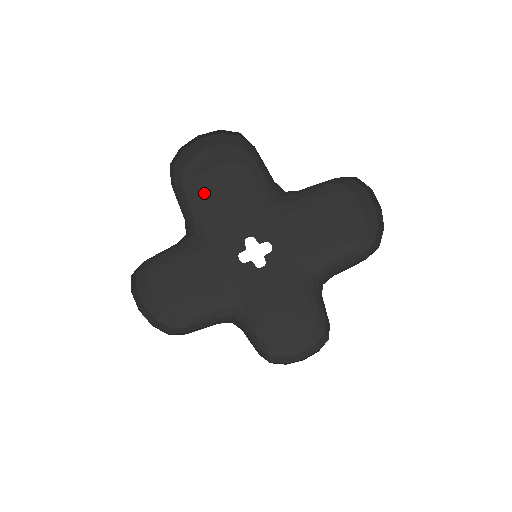
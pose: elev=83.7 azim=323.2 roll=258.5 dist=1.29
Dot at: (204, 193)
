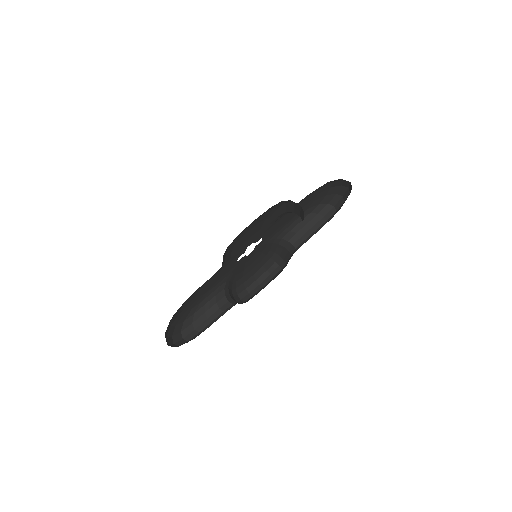
Dot at: (234, 243)
